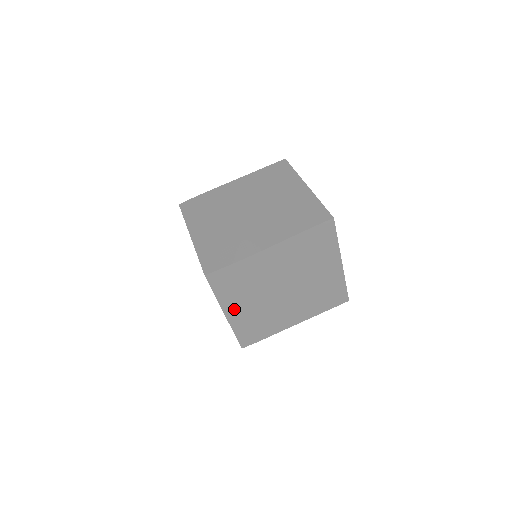
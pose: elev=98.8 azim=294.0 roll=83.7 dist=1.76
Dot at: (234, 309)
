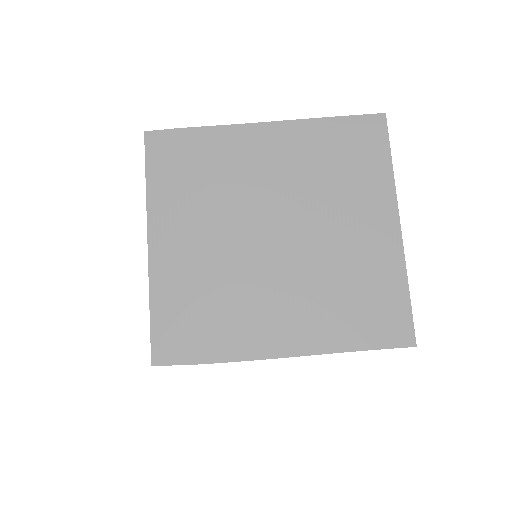
Dot at: occluded
